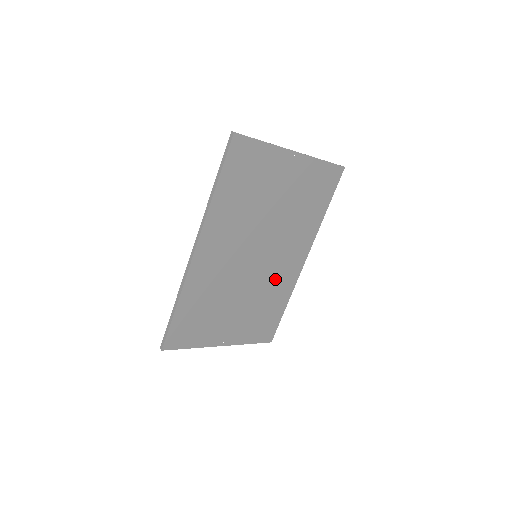
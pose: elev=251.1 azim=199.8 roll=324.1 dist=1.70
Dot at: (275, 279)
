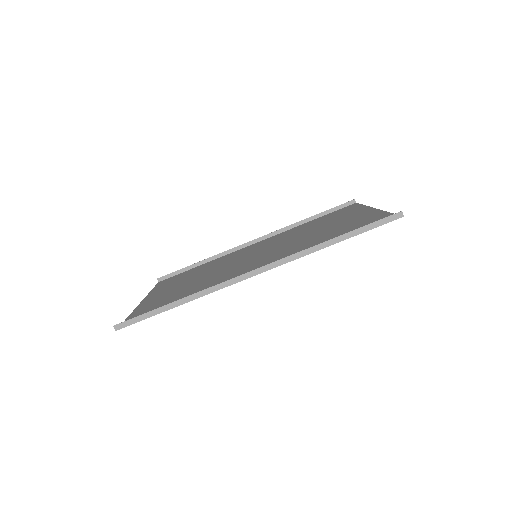
Dot at: (231, 258)
